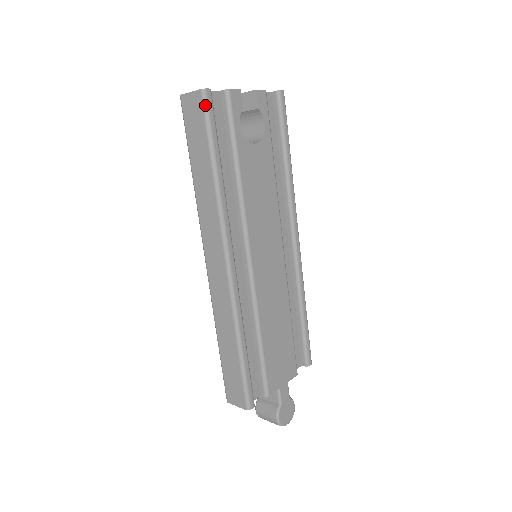
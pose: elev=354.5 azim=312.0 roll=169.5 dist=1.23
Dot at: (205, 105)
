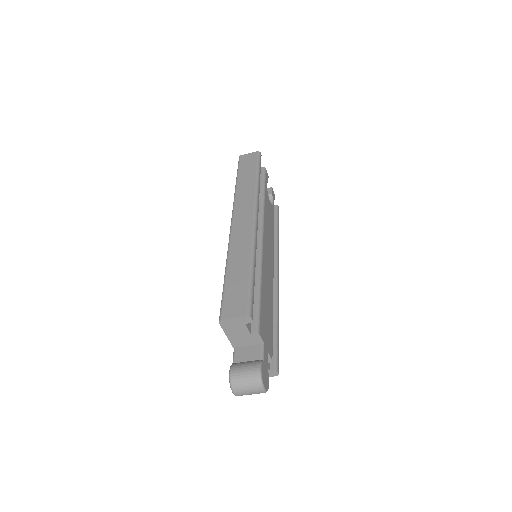
Dot at: (259, 156)
